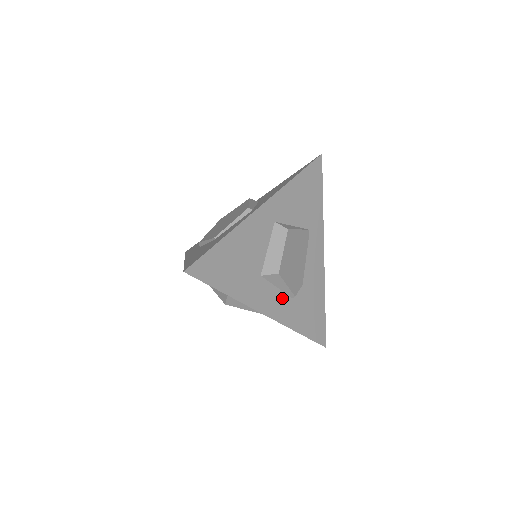
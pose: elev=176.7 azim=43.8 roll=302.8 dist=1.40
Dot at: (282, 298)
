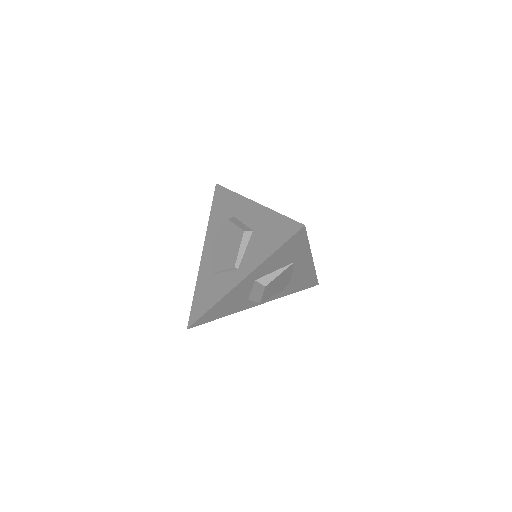
Dot at: occluded
